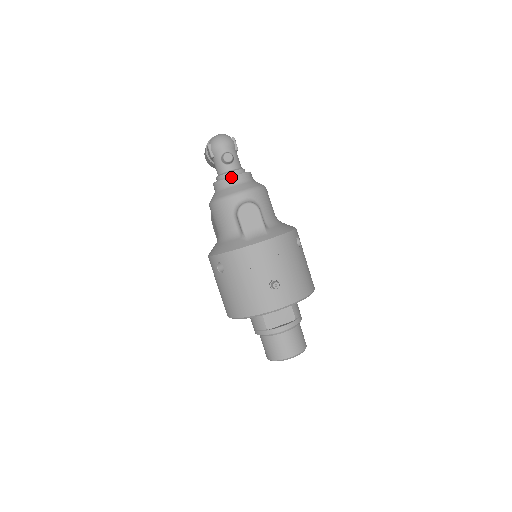
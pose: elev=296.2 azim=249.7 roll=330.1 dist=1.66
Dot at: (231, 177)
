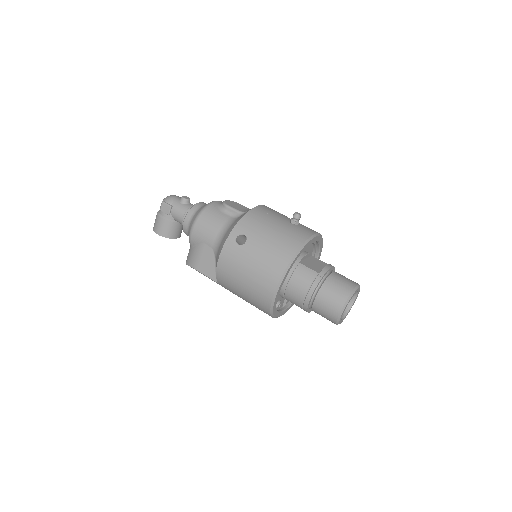
Dot at: (198, 203)
